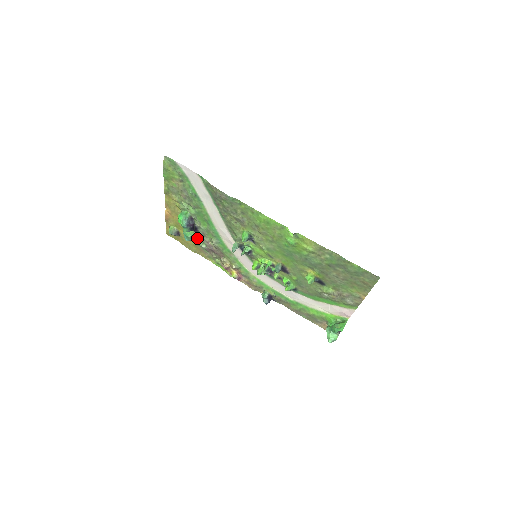
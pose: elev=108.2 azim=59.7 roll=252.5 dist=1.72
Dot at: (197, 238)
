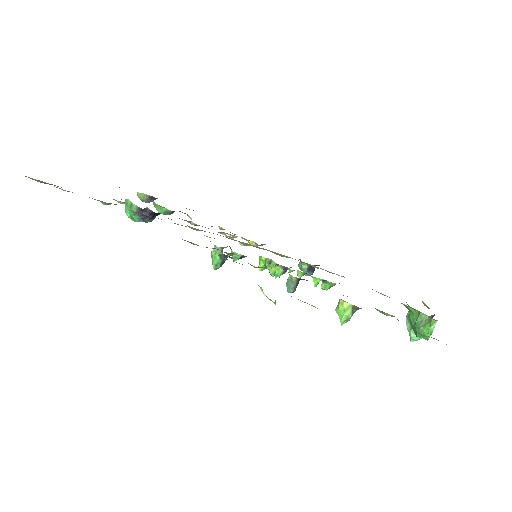
Dot at: occluded
